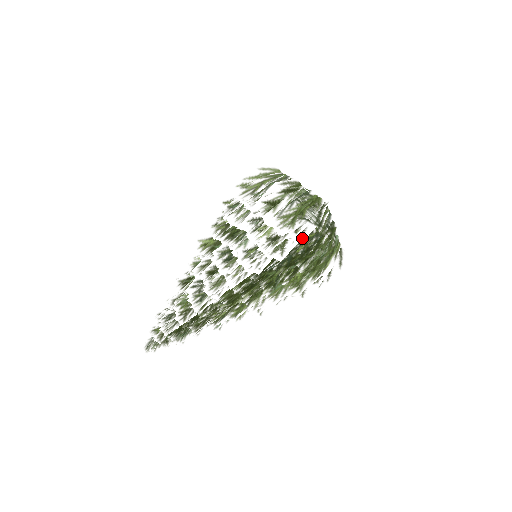
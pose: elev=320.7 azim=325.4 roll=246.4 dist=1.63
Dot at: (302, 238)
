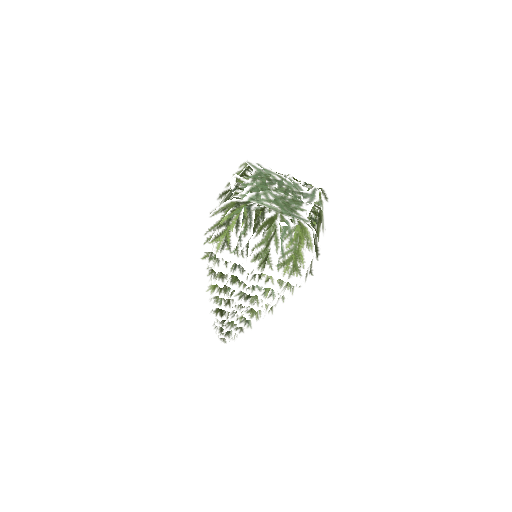
Dot at: (313, 276)
